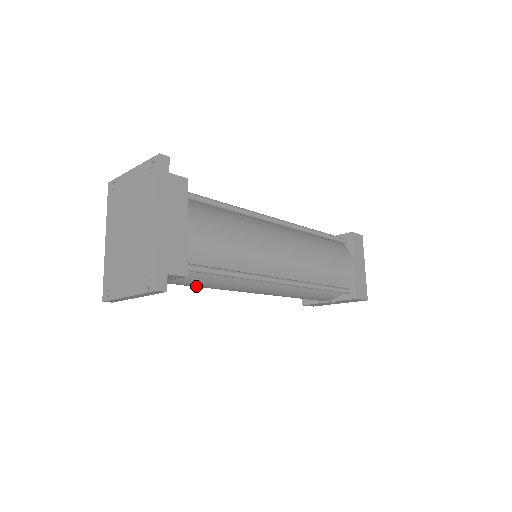
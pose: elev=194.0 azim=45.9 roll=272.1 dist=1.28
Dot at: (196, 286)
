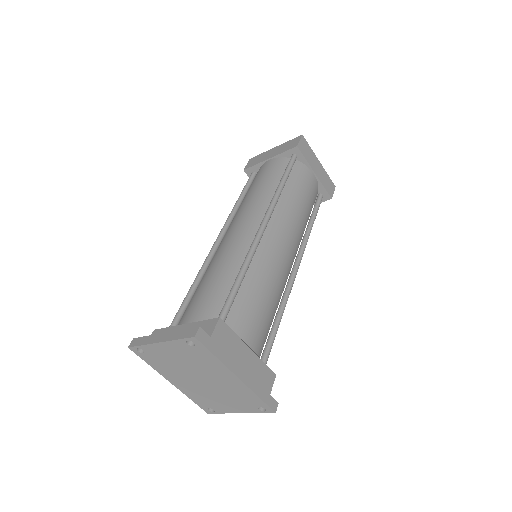
Dot at: occluded
